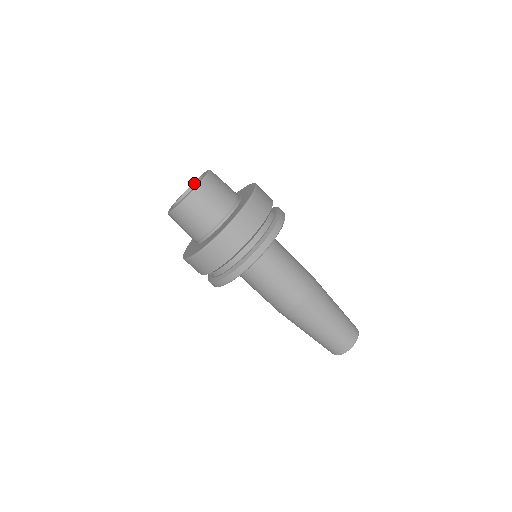
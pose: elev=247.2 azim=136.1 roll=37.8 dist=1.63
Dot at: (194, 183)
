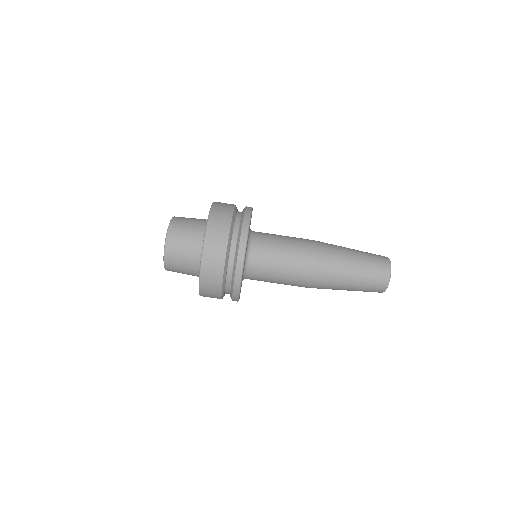
Dot at: occluded
